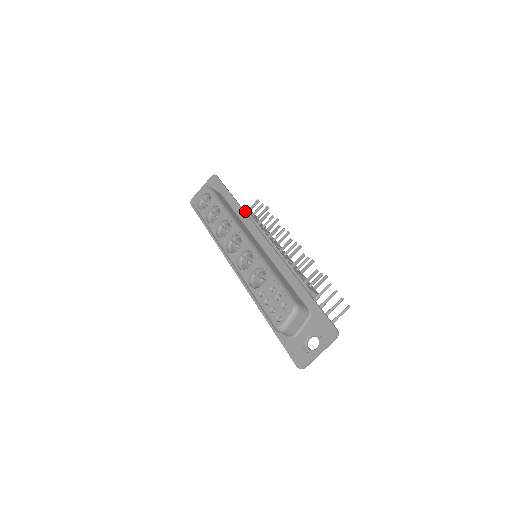
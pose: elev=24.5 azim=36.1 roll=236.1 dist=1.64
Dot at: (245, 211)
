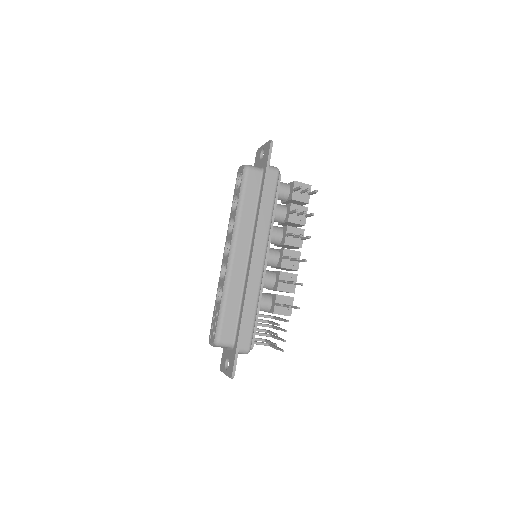
Dot at: (292, 188)
